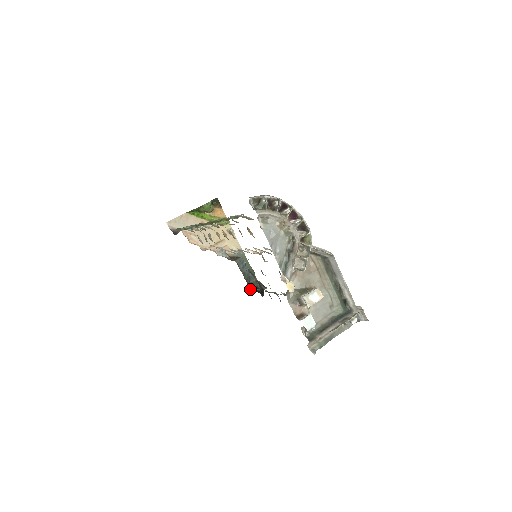
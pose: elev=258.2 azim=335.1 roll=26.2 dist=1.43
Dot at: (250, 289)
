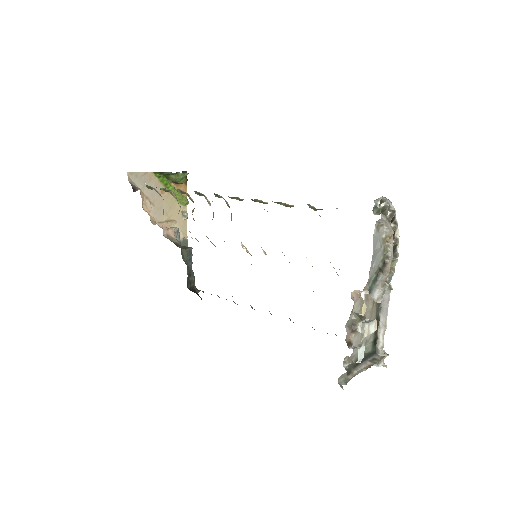
Dot at: (187, 287)
